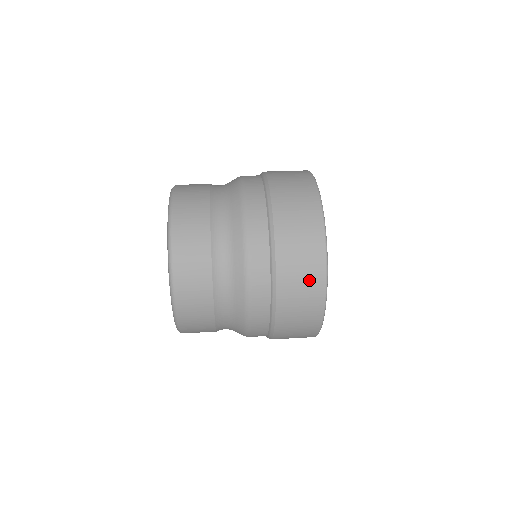
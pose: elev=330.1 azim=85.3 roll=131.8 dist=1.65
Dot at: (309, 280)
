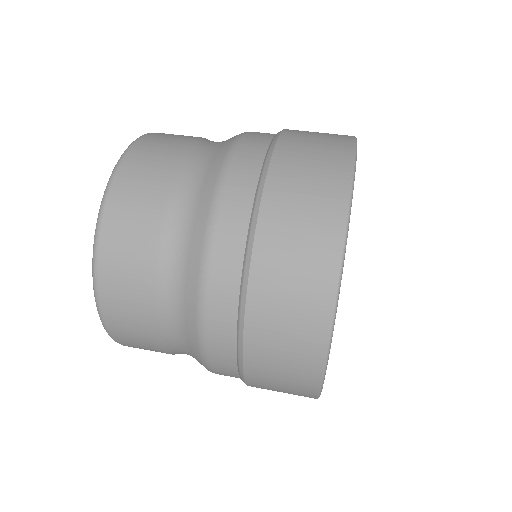
Dot at: (297, 351)
